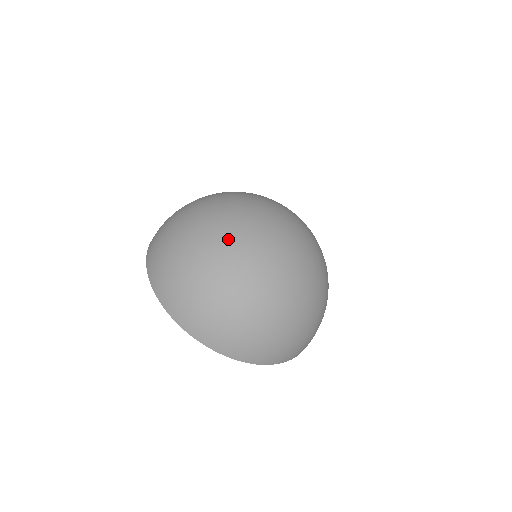
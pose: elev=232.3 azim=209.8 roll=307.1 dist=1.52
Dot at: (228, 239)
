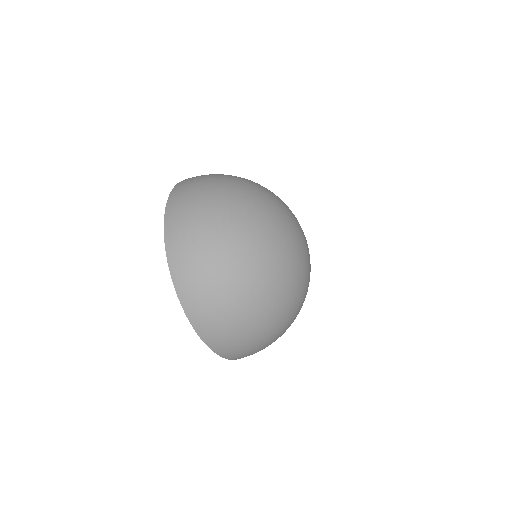
Dot at: (288, 300)
